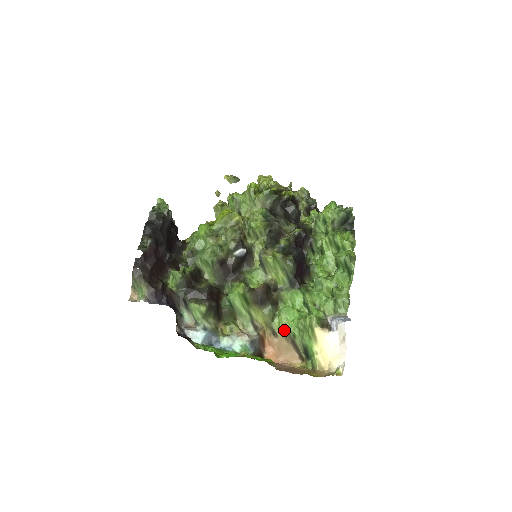
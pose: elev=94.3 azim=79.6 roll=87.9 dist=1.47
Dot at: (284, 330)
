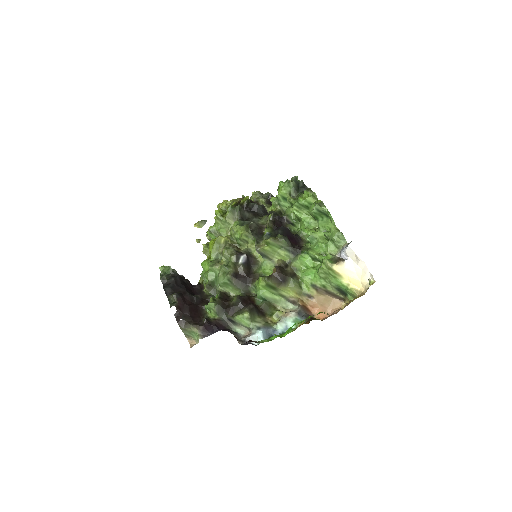
Dot at: (314, 288)
